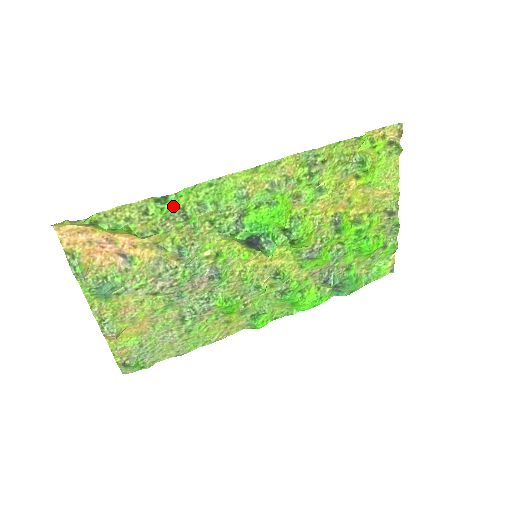
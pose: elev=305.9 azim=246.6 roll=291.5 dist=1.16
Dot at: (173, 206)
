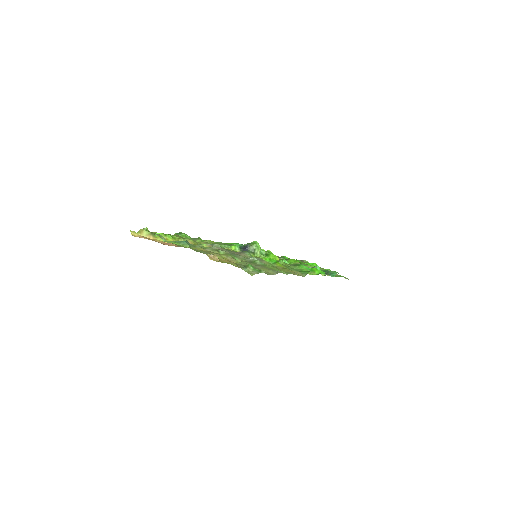
Dot at: (187, 236)
